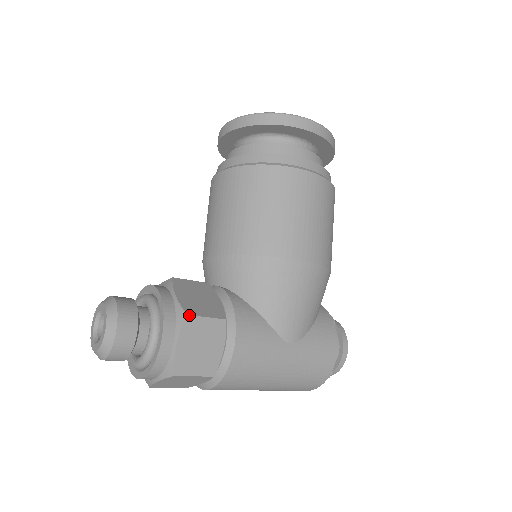
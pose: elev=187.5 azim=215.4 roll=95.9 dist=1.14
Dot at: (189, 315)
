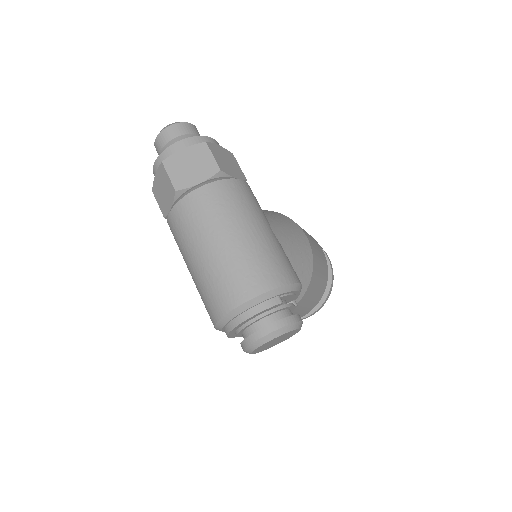
Dot at: (233, 155)
